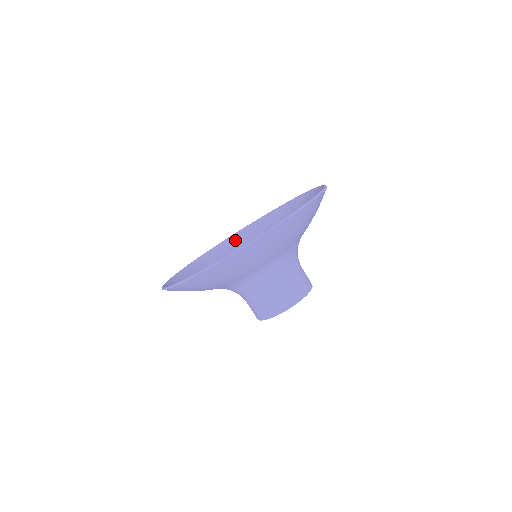
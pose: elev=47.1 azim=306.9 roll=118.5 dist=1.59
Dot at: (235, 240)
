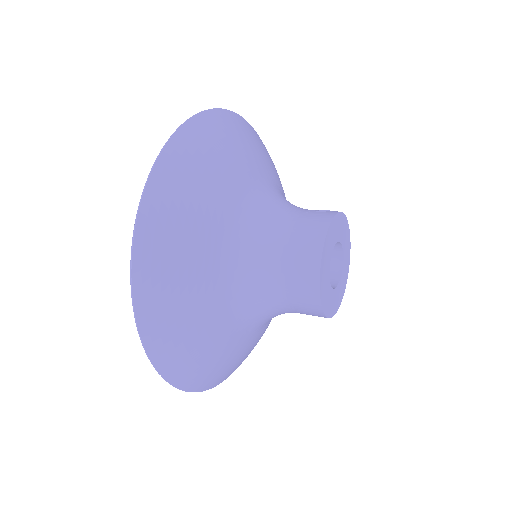
Dot at: occluded
